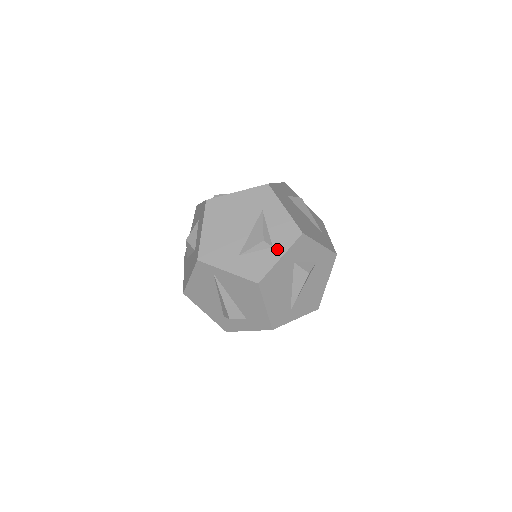
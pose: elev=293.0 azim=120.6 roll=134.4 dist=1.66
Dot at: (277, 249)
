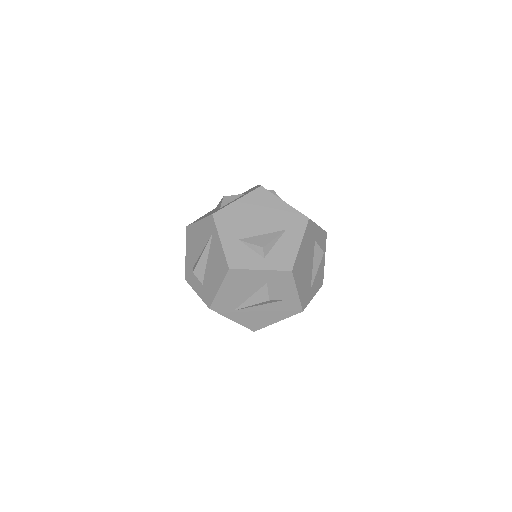
Dot at: (265, 262)
